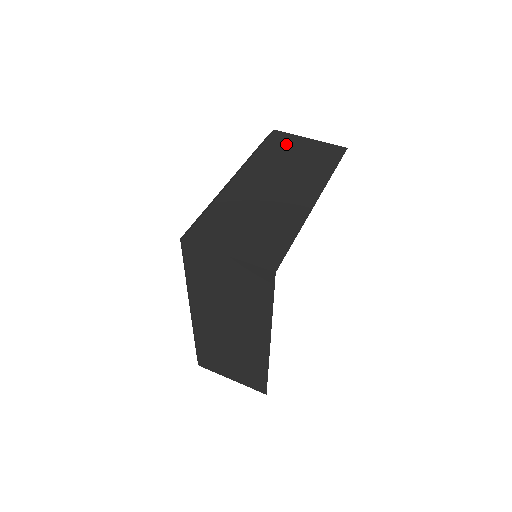
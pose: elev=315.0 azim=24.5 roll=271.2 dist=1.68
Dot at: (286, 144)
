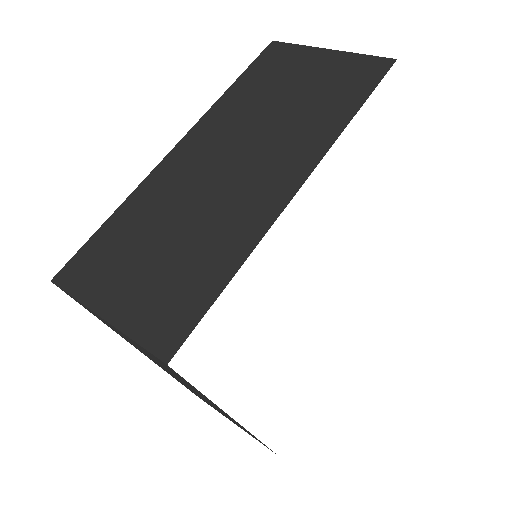
Dot at: (282, 67)
